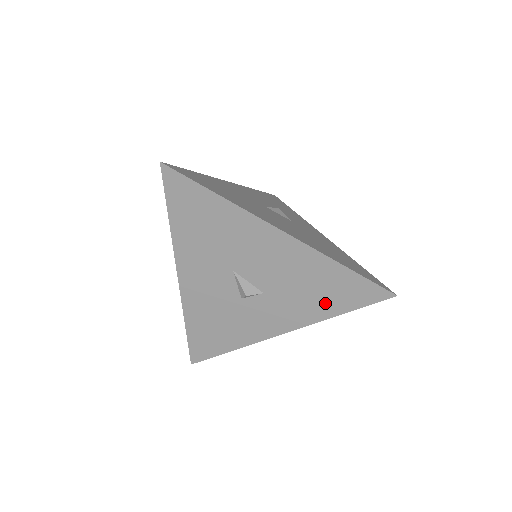
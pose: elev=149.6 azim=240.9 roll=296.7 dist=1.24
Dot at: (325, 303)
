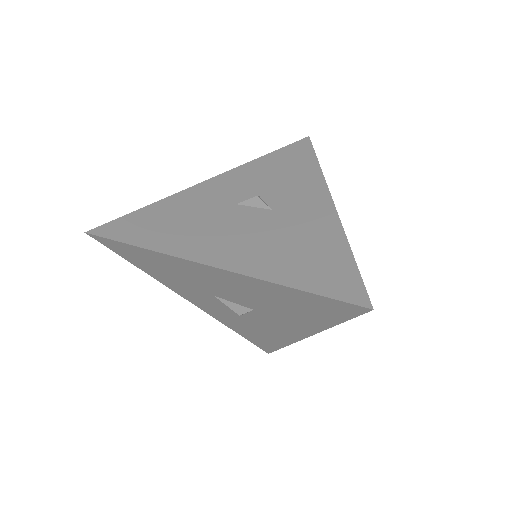
Dot at: (310, 316)
